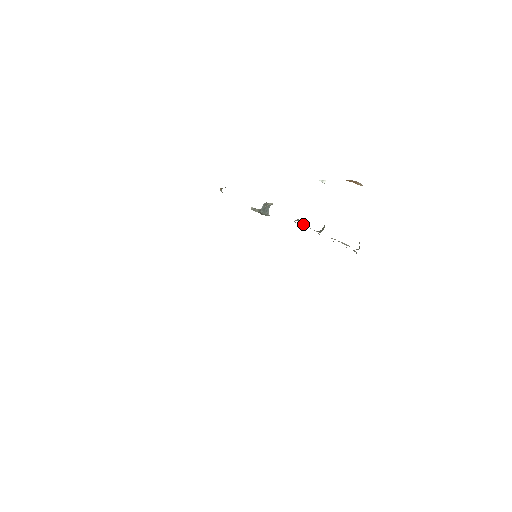
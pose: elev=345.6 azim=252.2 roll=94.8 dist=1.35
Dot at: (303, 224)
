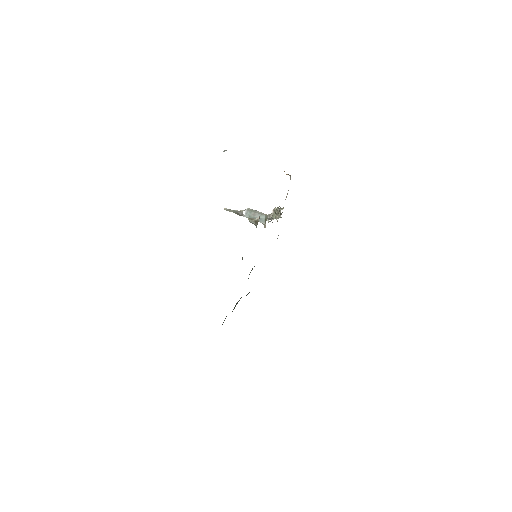
Dot at: occluded
